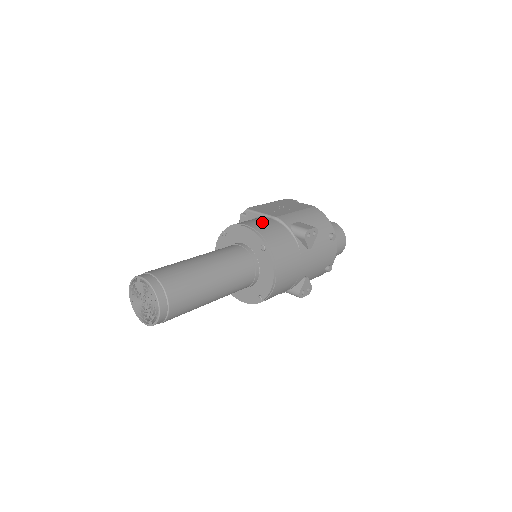
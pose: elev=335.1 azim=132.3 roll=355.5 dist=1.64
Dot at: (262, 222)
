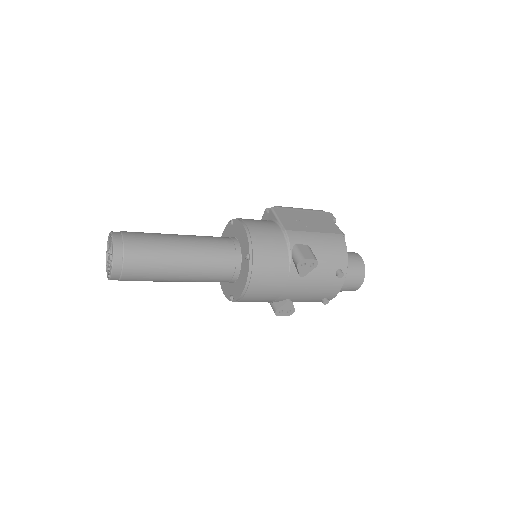
Dot at: (266, 230)
